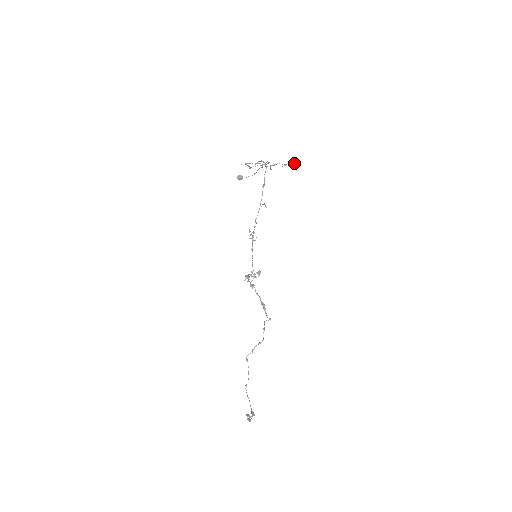
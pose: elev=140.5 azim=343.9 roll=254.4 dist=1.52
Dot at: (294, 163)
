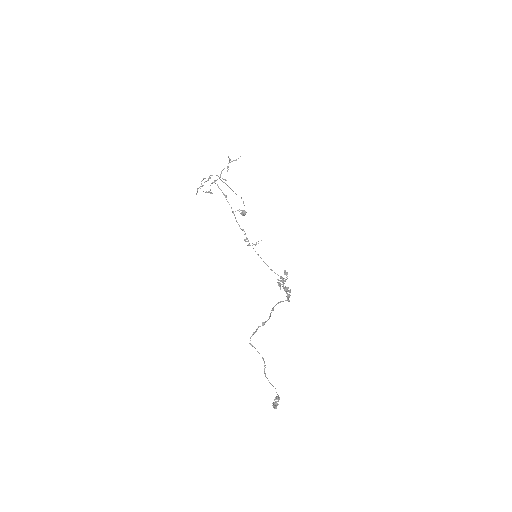
Dot at: (229, 159)
